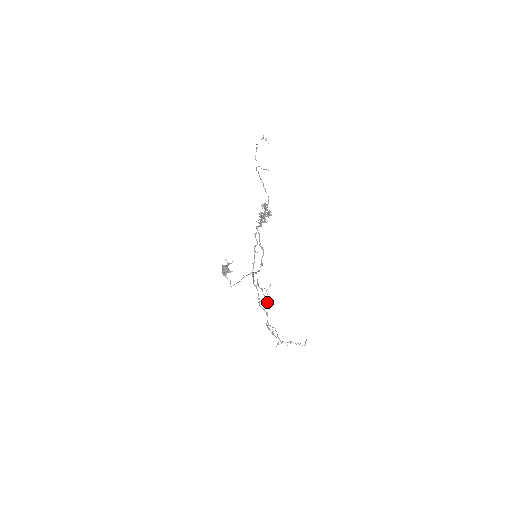
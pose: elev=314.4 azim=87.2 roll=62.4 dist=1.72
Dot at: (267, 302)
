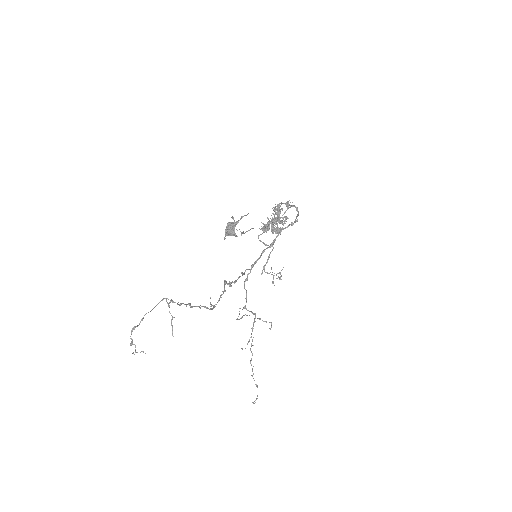
Dot at: (279, 277)
